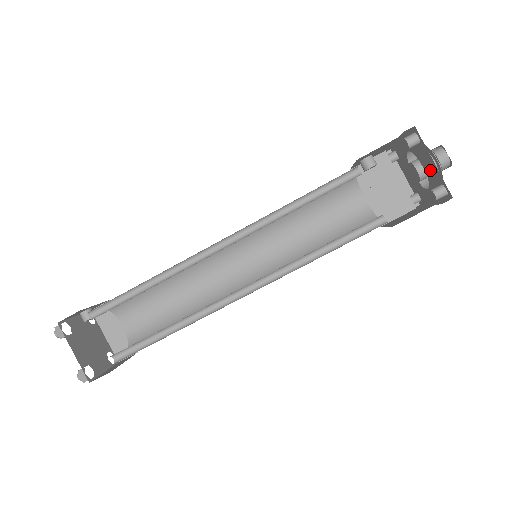
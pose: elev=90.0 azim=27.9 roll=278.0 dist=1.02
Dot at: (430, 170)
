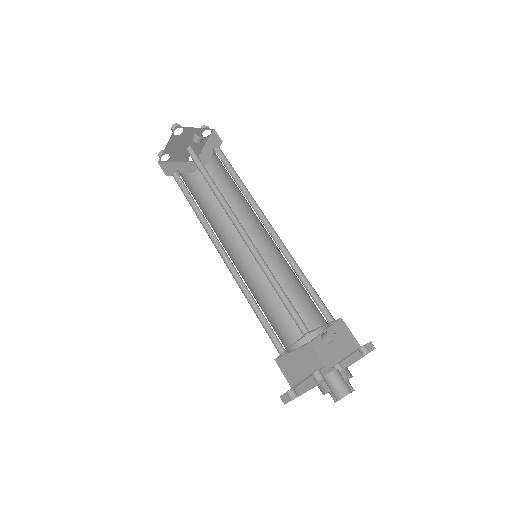
Dot at: occluded
